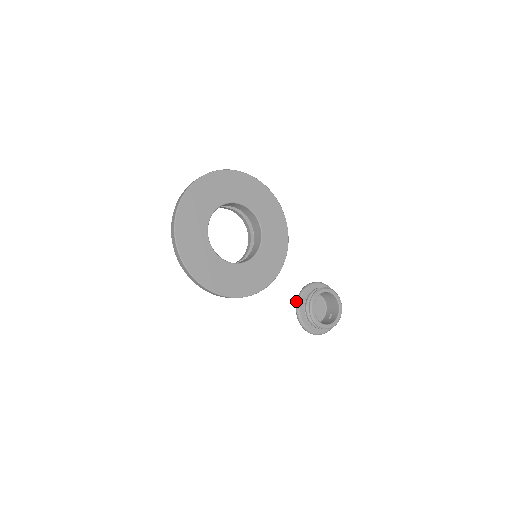
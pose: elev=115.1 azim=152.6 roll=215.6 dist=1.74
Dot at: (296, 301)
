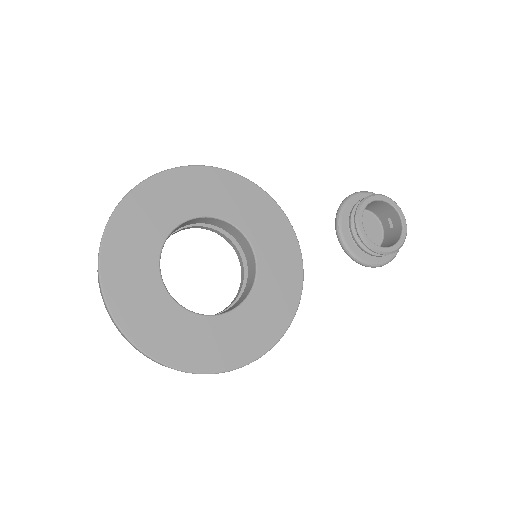
Dot at: occluded
